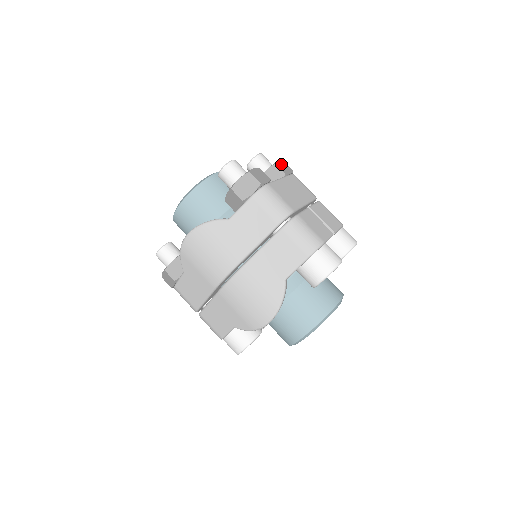
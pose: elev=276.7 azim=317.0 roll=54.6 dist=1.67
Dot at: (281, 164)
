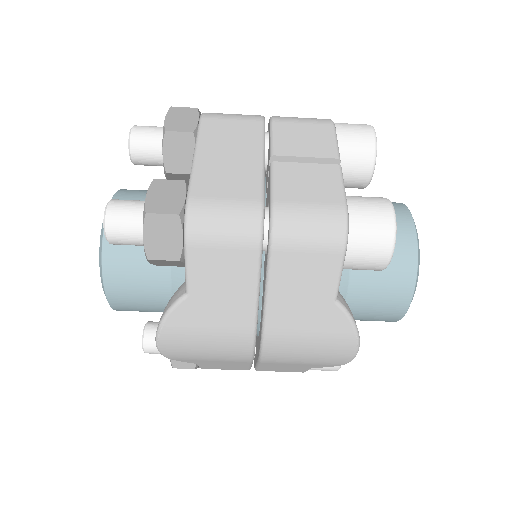
Dot at: (172, 120)
